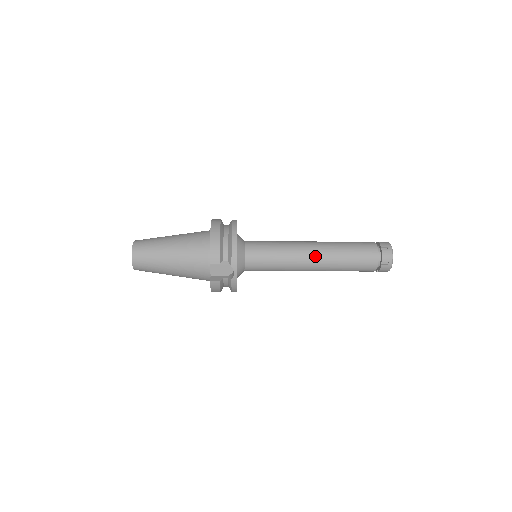
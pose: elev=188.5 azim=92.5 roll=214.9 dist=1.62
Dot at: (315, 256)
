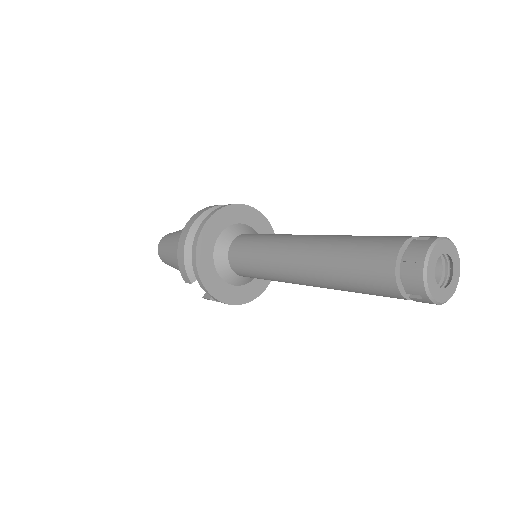
Dot at: (299, 272)
